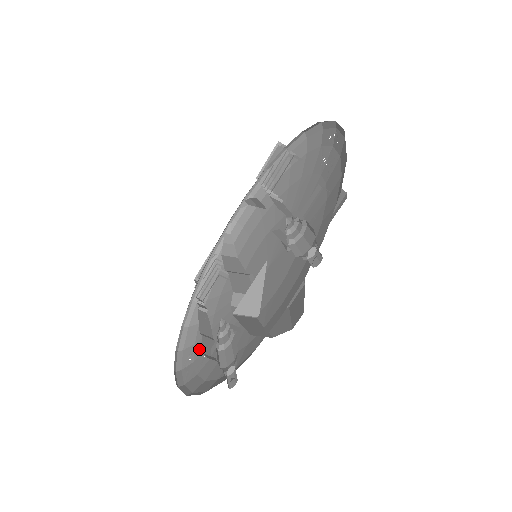
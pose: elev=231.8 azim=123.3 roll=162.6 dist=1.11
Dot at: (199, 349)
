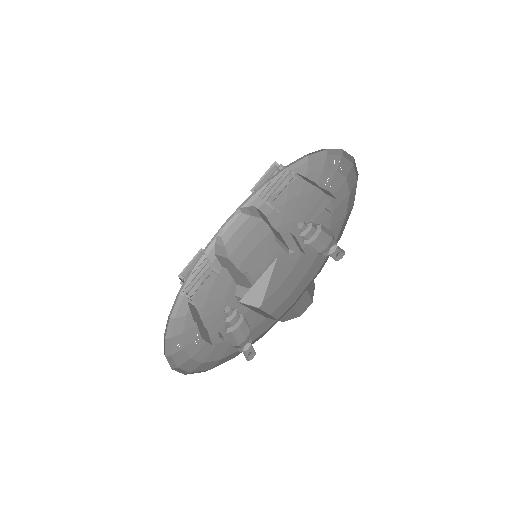
Dot at: (189, 337)
